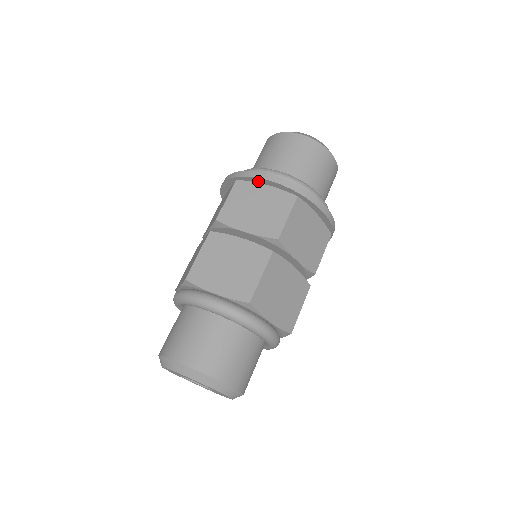
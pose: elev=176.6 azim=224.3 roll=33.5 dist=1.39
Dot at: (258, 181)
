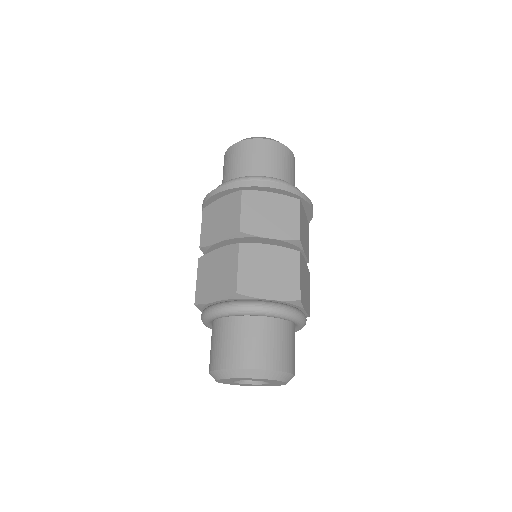
Dot at: (263, 189)
